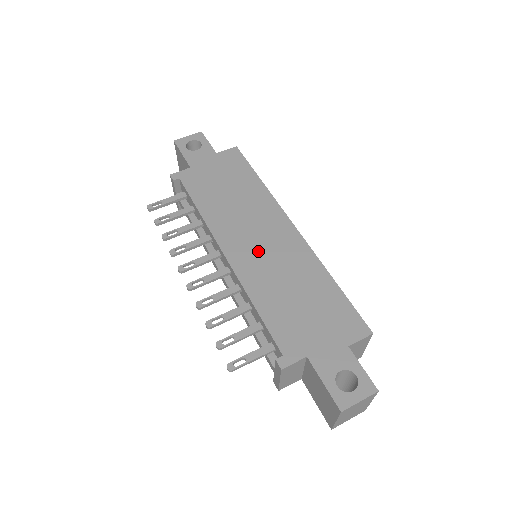
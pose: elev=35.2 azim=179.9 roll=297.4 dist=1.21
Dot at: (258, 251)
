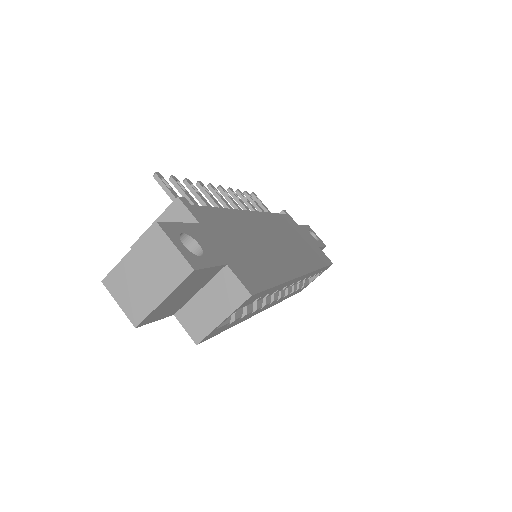
Dot at: (268, 235)
